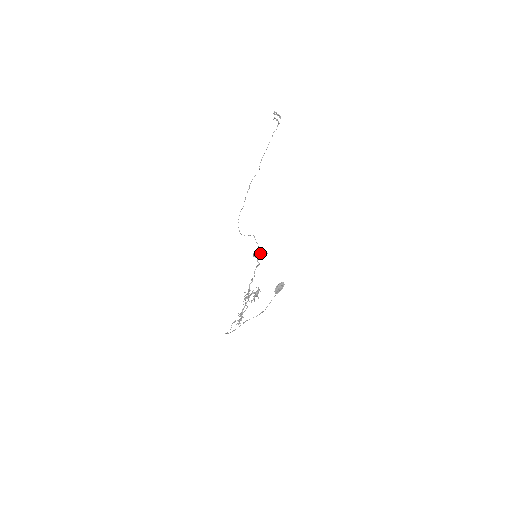
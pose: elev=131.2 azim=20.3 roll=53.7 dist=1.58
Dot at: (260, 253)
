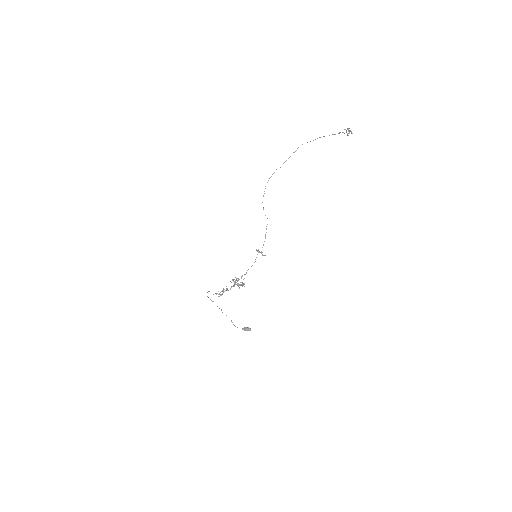
Dot at: (261, 253)
